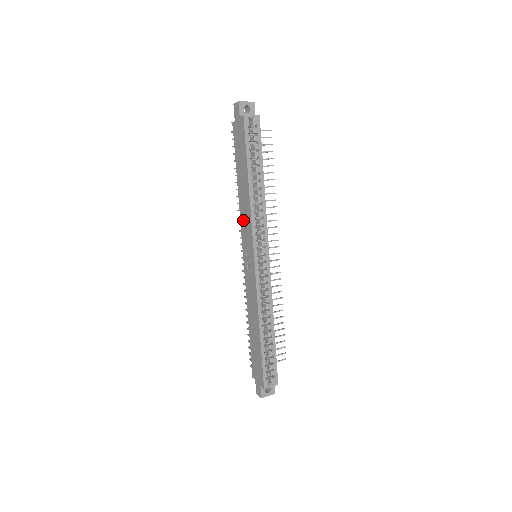
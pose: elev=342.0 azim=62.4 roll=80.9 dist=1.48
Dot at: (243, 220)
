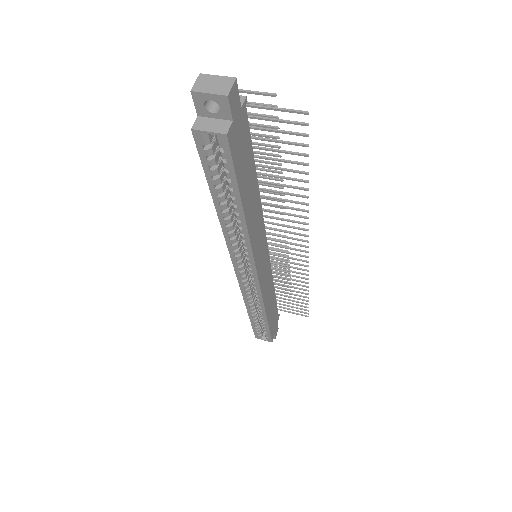
Dot at: occluded
